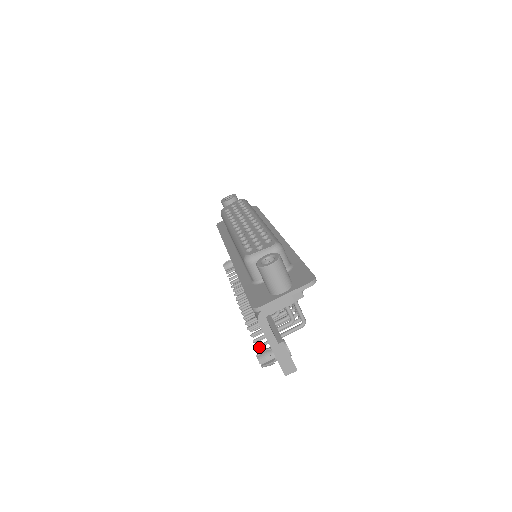
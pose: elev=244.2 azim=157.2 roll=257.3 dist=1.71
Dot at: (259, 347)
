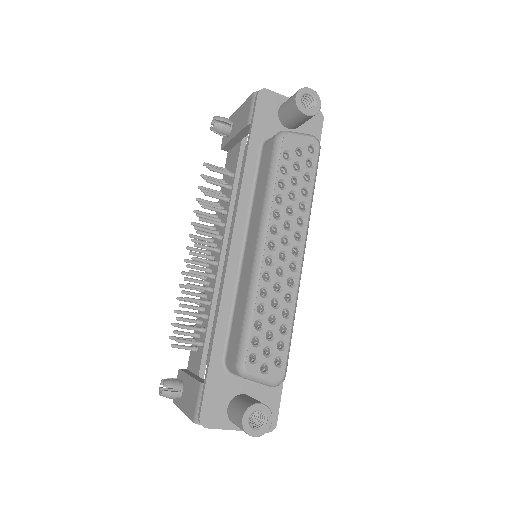
Dot at: (172, 339)
